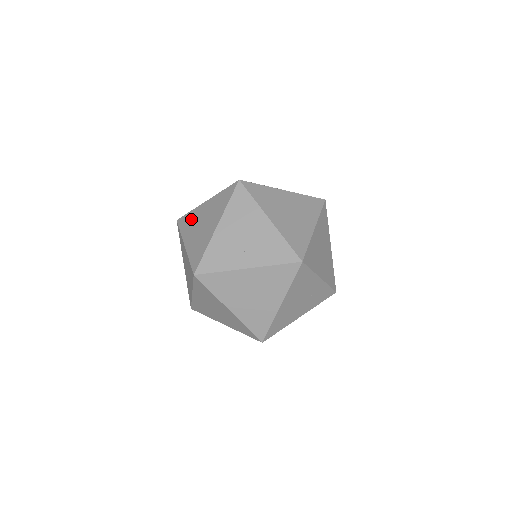
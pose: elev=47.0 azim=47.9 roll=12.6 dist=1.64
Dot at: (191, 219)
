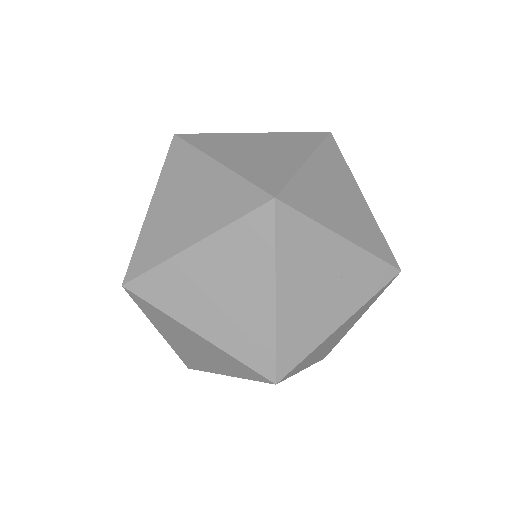
Dot at: occluded
